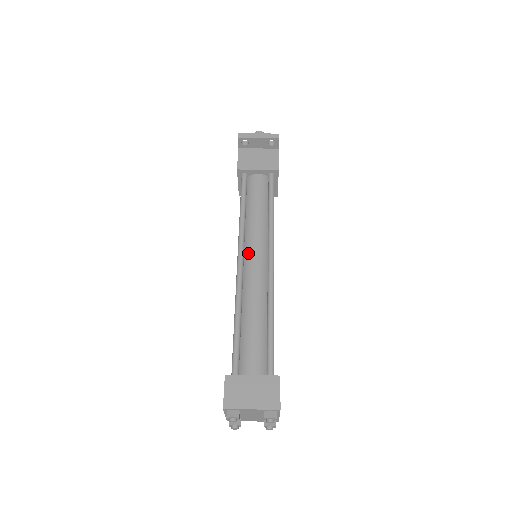
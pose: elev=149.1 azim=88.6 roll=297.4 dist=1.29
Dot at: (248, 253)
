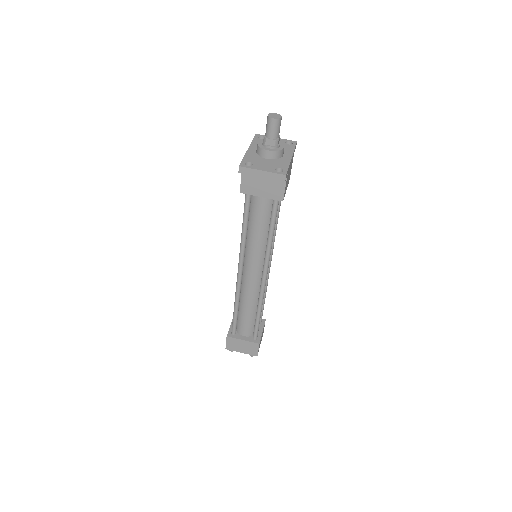
Dot at: (247, 266)
